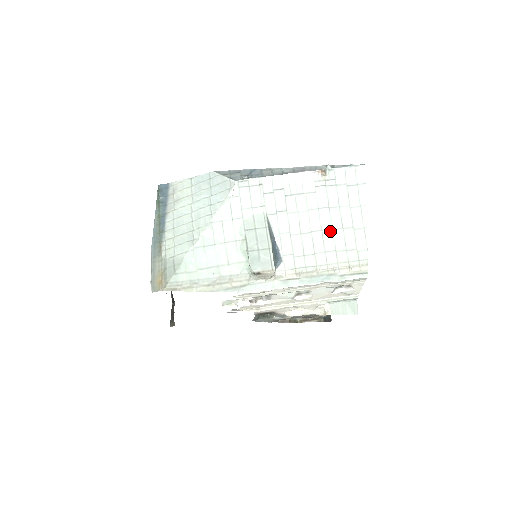
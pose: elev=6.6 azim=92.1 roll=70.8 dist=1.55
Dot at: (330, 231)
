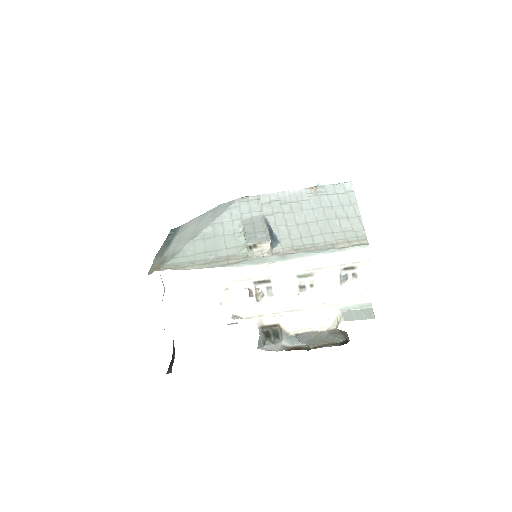
Dot at: (325, 221)
